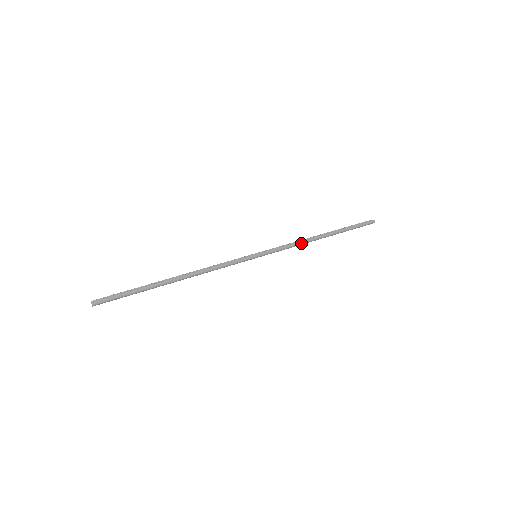
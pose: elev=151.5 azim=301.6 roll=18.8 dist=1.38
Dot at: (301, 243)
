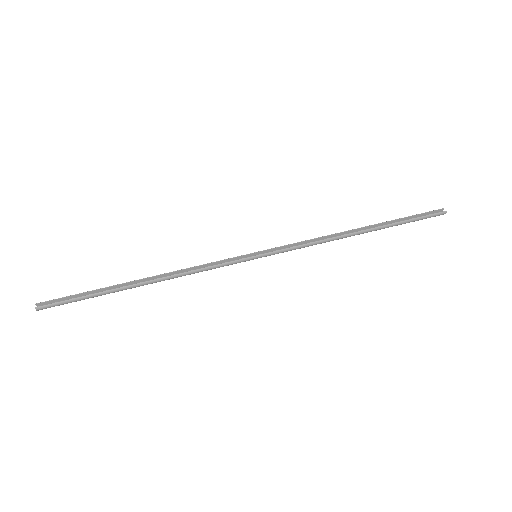
Dot at: (324, 242)
